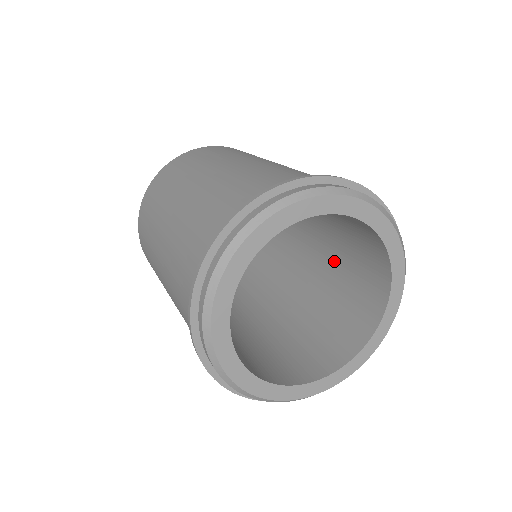
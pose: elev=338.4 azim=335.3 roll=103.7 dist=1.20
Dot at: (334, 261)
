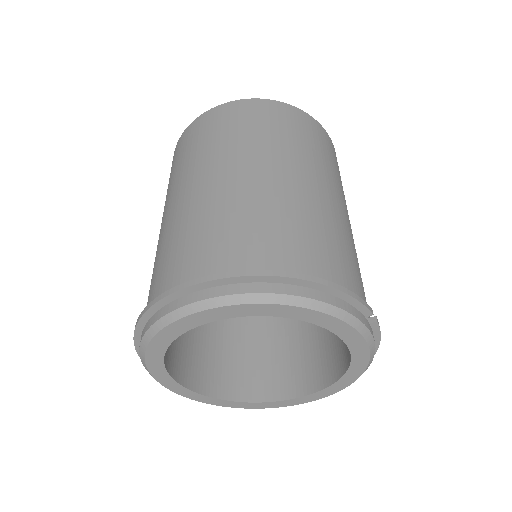
Dot at: occluded
